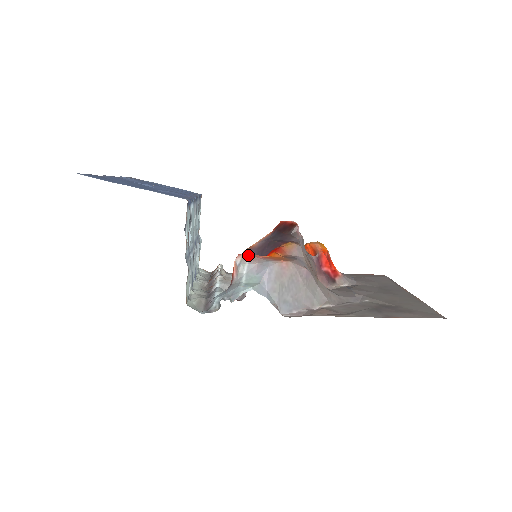
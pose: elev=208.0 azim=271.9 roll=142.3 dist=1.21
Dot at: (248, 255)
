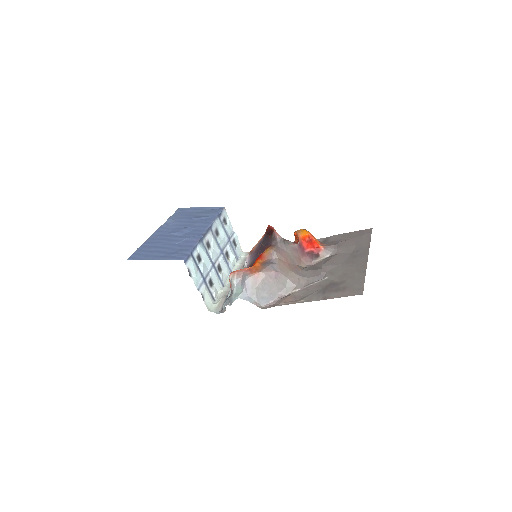
Dot at: (236, 272)
